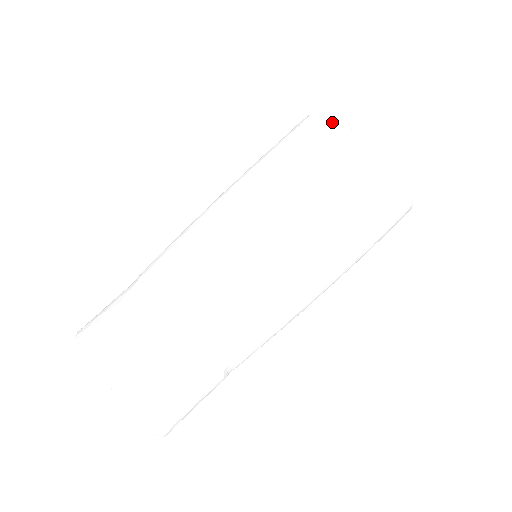
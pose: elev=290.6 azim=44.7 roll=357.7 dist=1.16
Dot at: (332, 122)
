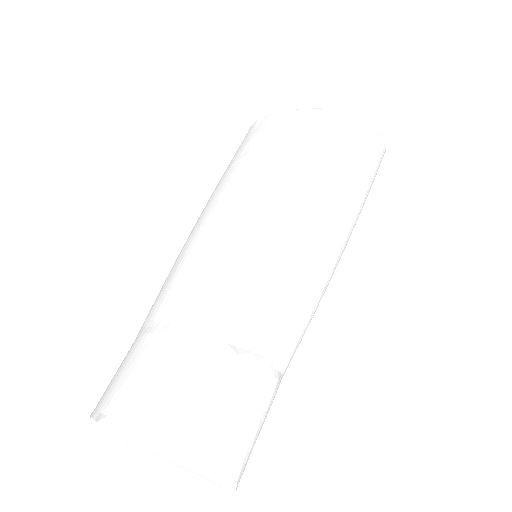
Dot at: (269, 117)
